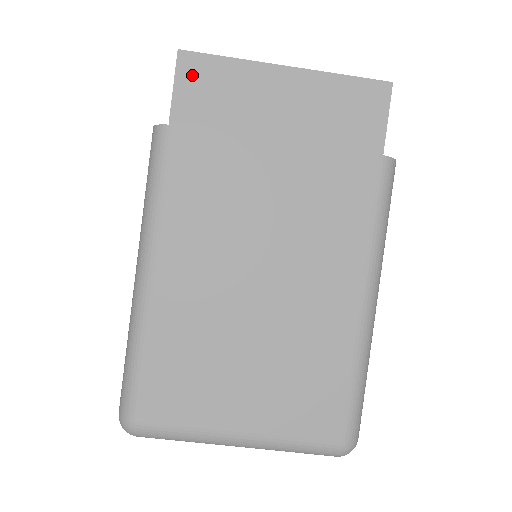
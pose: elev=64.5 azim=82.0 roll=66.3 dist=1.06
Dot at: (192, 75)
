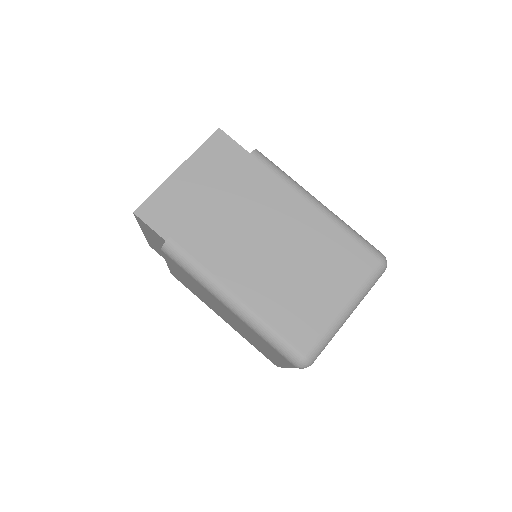
Dot at: (150, 214)
